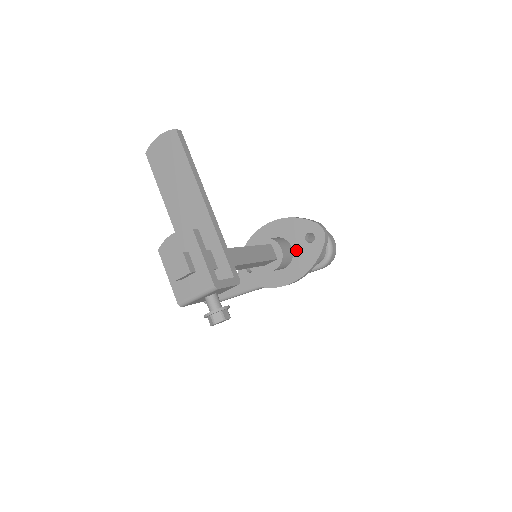
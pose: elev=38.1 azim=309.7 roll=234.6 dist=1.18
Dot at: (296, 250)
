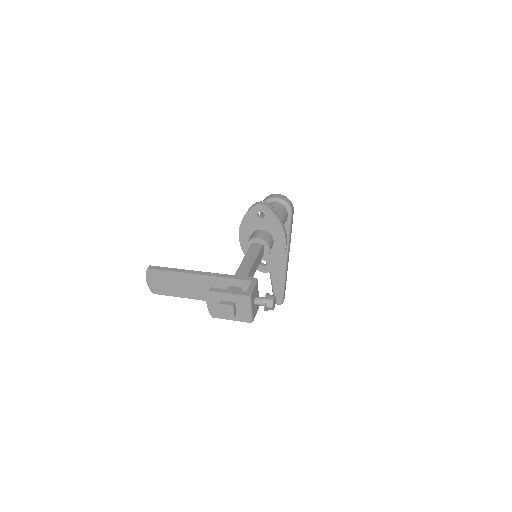
Dot at: (265, 228)
